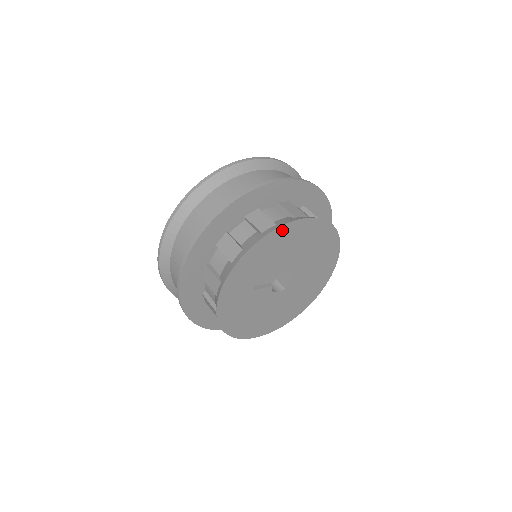
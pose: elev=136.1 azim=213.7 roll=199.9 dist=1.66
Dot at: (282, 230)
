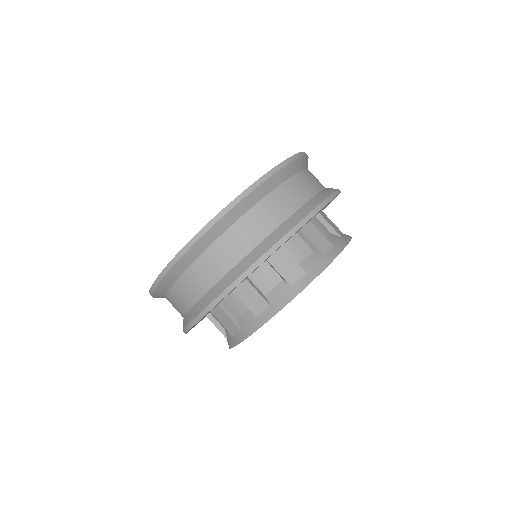
Dot at: (278, 311)
